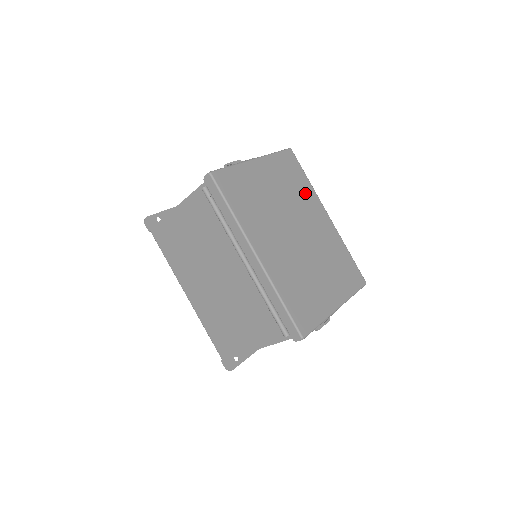
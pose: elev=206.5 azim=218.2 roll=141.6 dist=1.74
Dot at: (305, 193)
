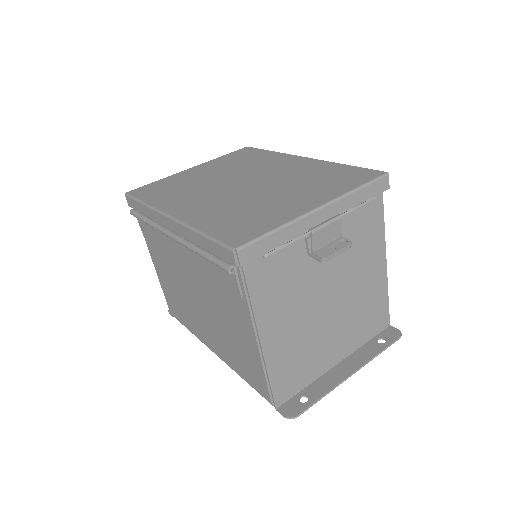
Dot at: (264, 159)
